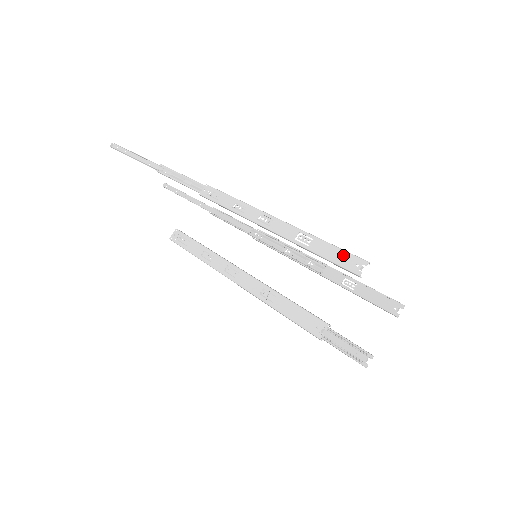
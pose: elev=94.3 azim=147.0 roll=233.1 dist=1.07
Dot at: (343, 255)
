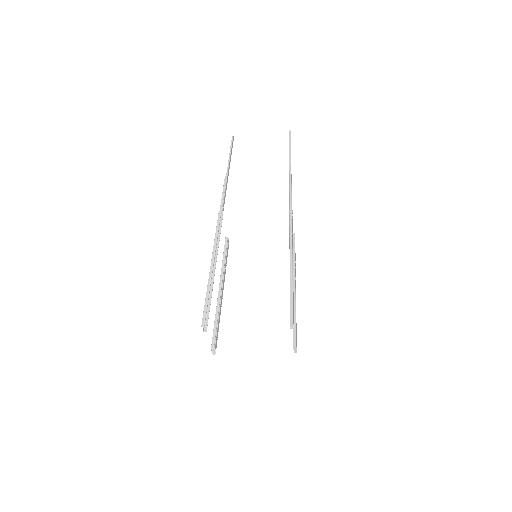
Dot at: (204, 313)
